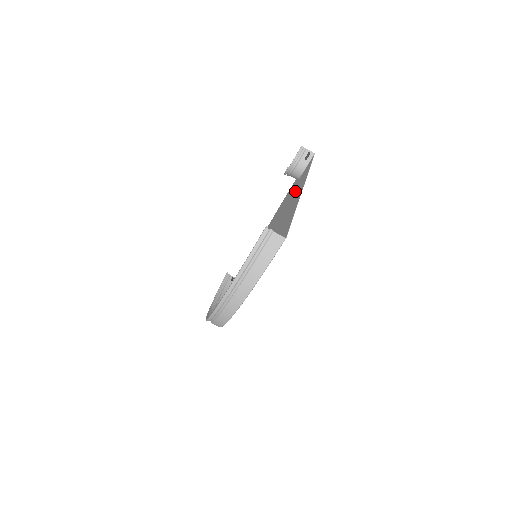
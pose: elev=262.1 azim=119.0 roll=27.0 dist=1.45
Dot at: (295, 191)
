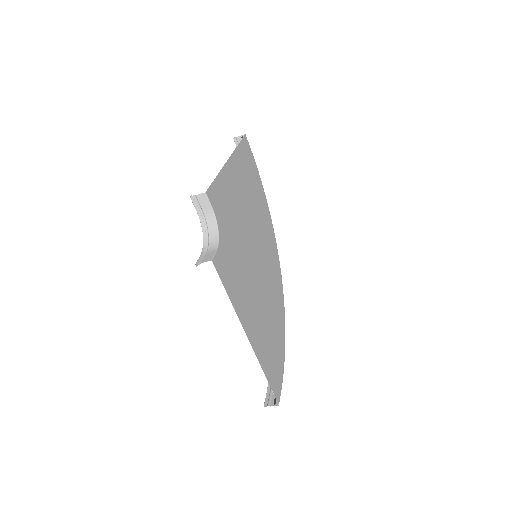
Dot at: (236, 281)
